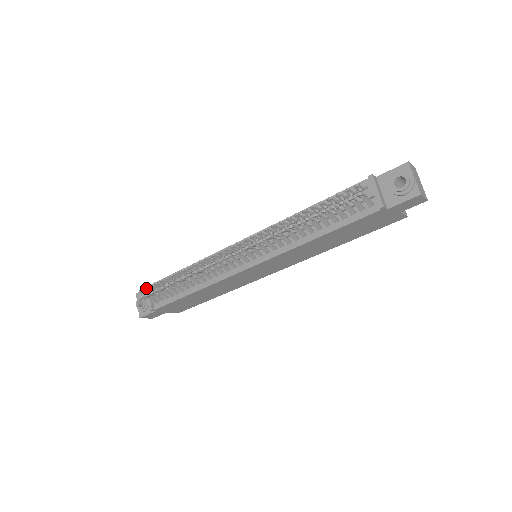
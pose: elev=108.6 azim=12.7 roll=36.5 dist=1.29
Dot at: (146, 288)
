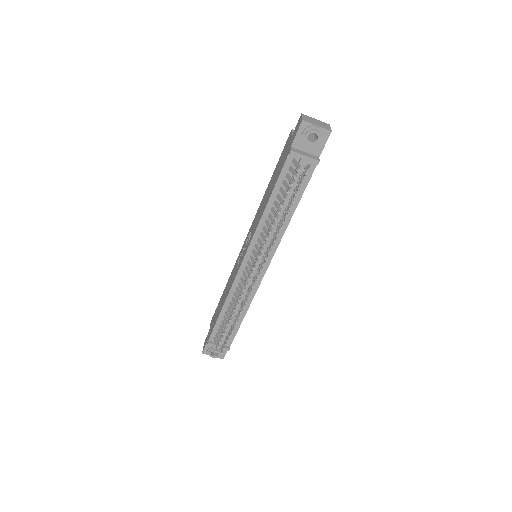
Dot at: (218, 347)
